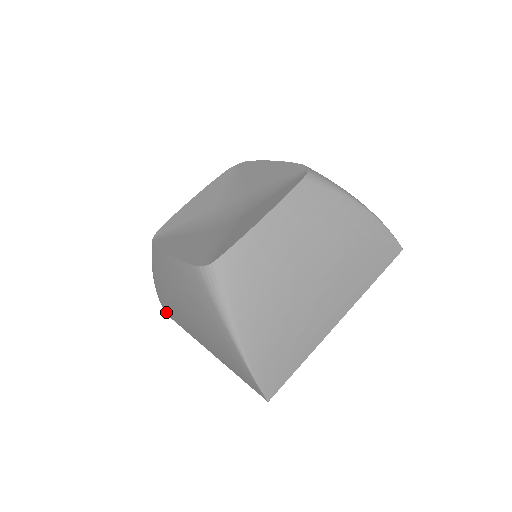
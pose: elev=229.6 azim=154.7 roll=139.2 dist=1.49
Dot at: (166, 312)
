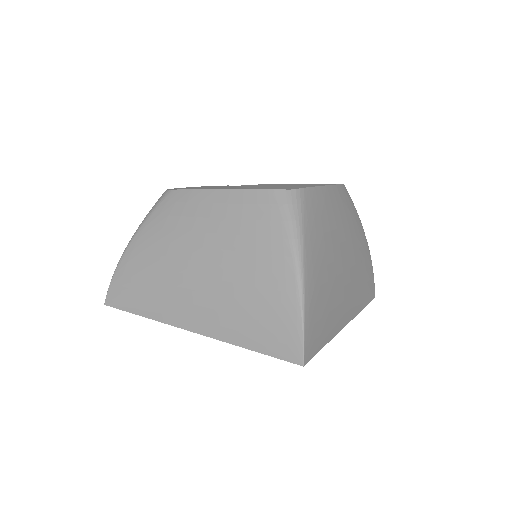
Dot at: (111, 298)
